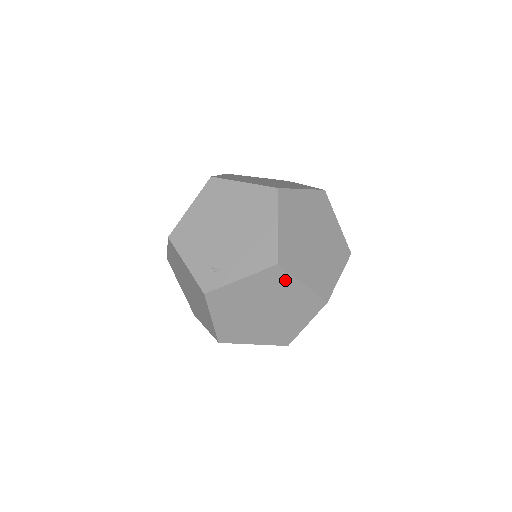
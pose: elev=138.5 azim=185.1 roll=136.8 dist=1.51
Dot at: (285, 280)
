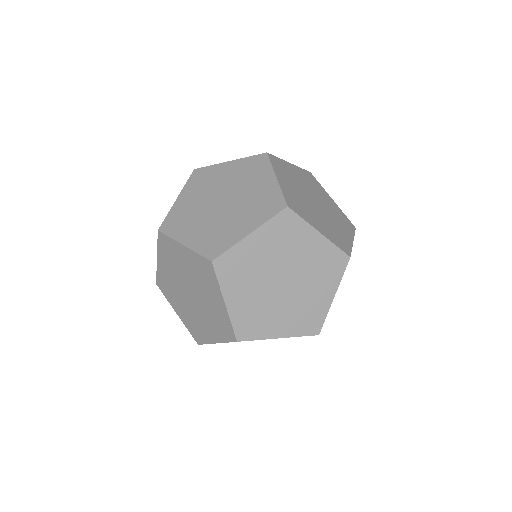
Dot at: (213, 283)
